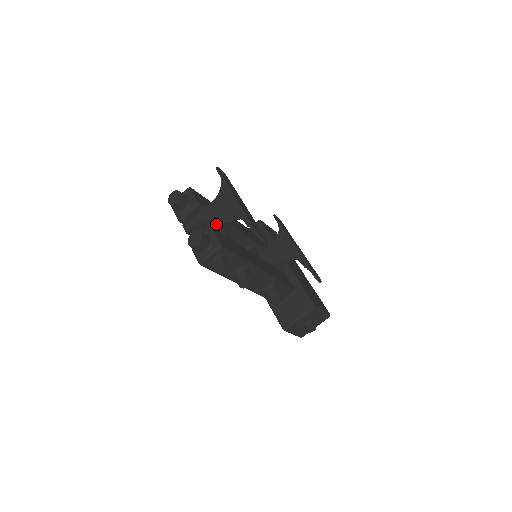
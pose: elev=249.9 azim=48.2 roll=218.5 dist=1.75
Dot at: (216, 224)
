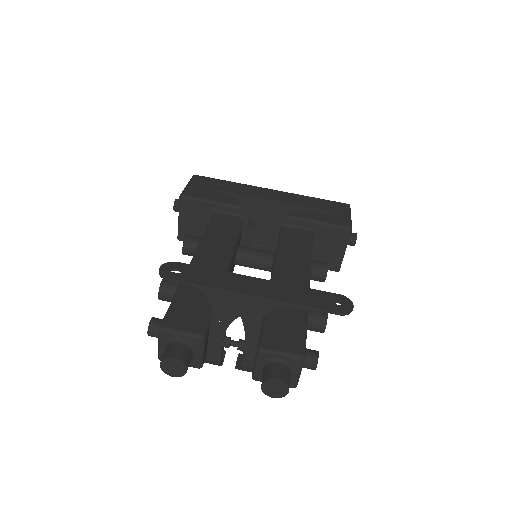
Dot at: (253, 333)
